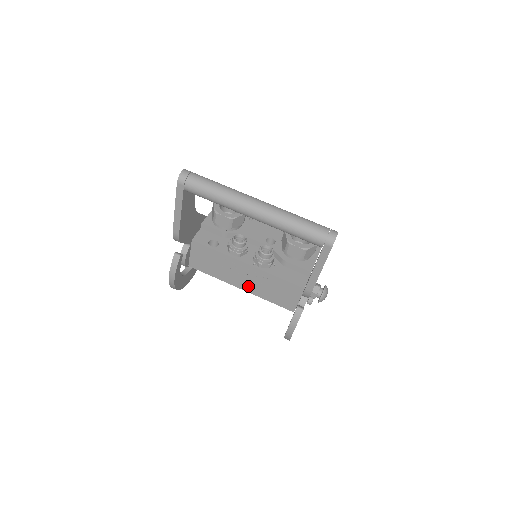
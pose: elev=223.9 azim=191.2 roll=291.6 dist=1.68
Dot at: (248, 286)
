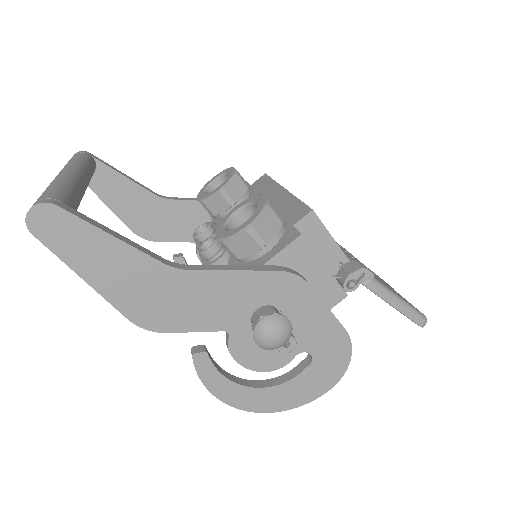
Dot at: occluded
